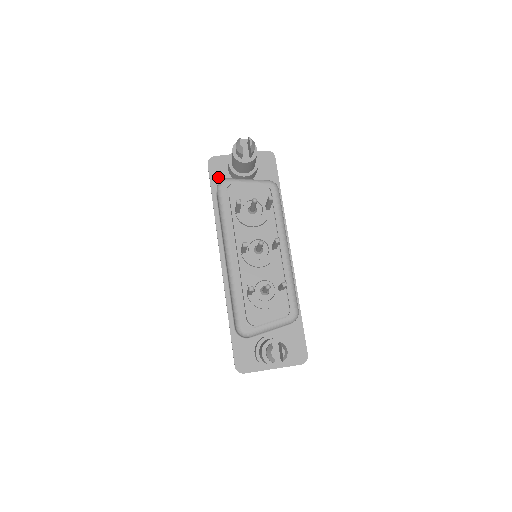
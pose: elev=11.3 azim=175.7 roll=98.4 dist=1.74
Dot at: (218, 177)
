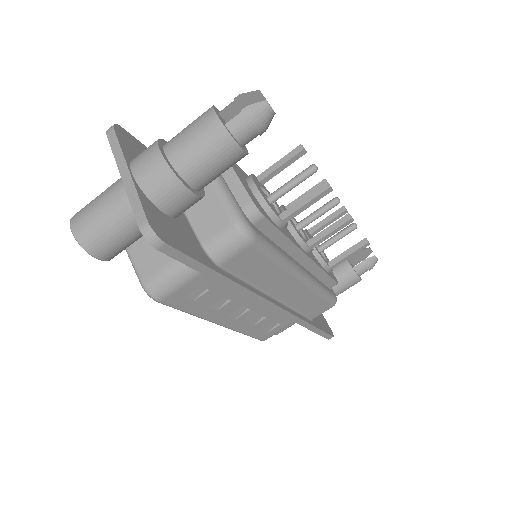
Dot at: occluded
